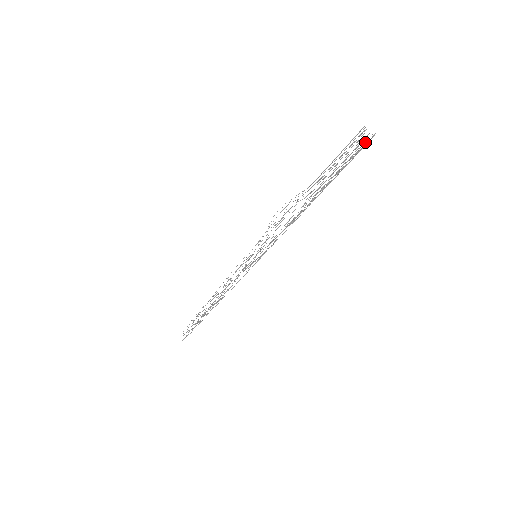
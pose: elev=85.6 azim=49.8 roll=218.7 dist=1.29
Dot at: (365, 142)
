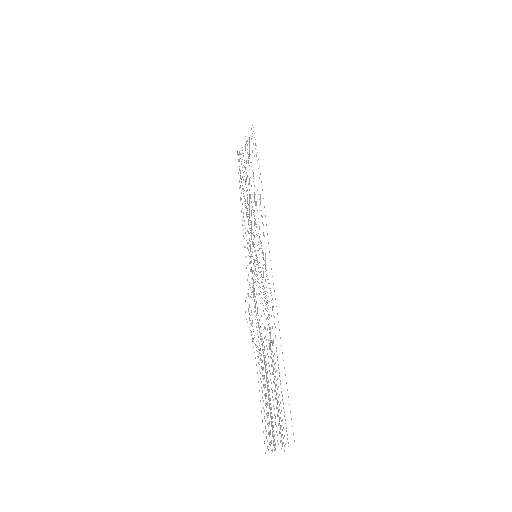
Dot at: (281, 437)
